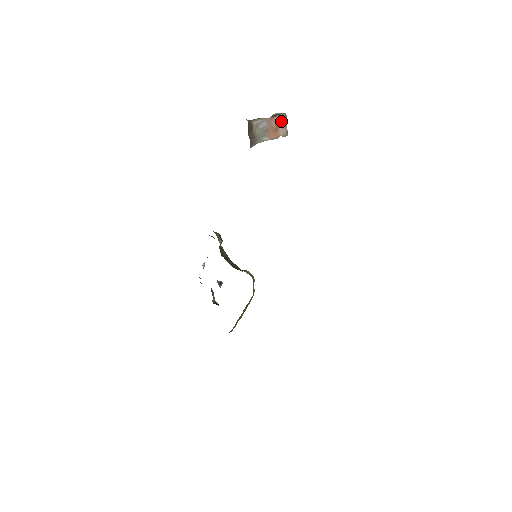
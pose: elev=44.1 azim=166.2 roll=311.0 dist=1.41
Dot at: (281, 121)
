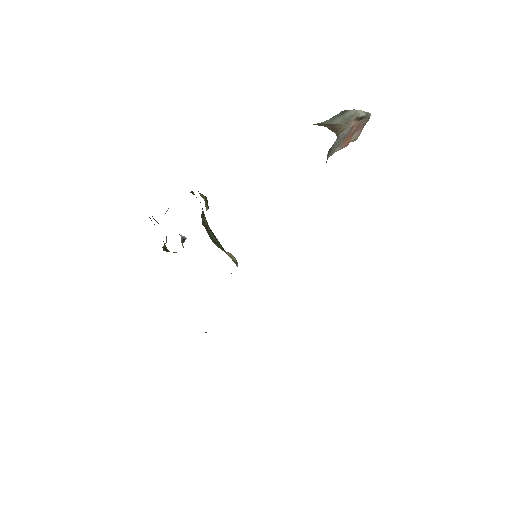
Dot at: (361, 124)
